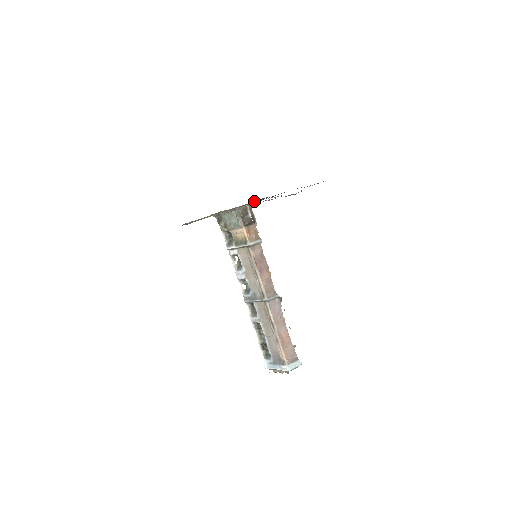
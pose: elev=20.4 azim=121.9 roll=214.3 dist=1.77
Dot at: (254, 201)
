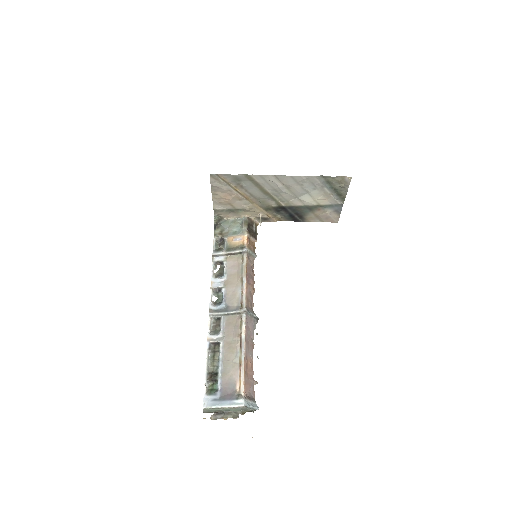
Dot at: (268, 214)
